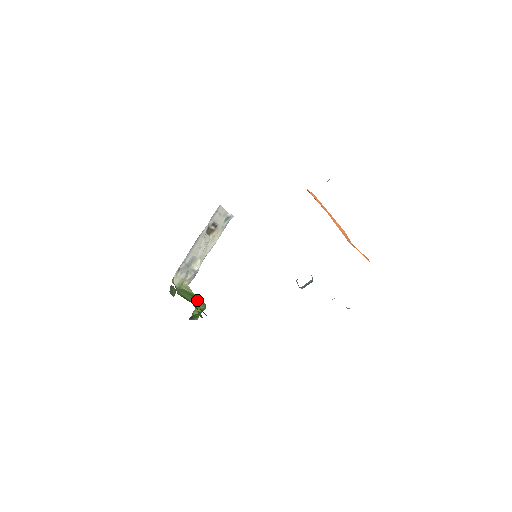
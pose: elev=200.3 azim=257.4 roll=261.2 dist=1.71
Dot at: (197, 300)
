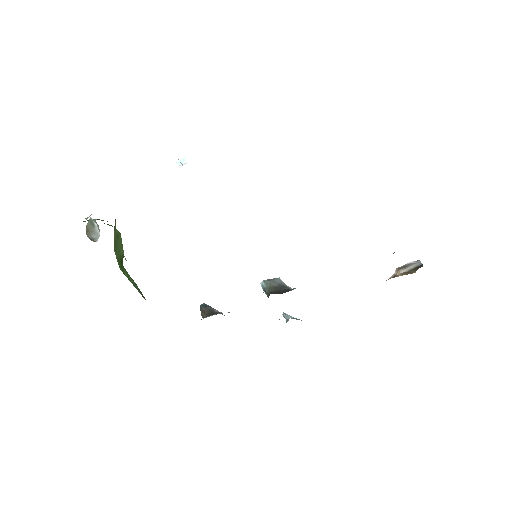
Dot at: (120, 244)
